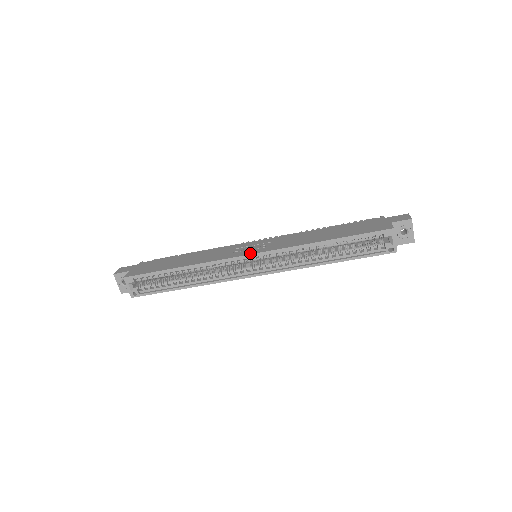
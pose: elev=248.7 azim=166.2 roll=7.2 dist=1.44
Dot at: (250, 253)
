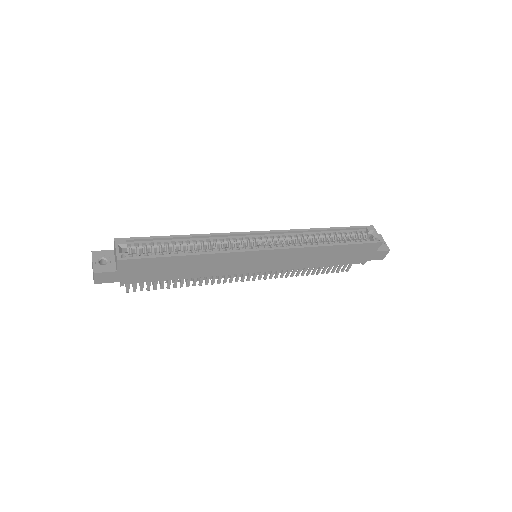
Dot at: (258, 232)
